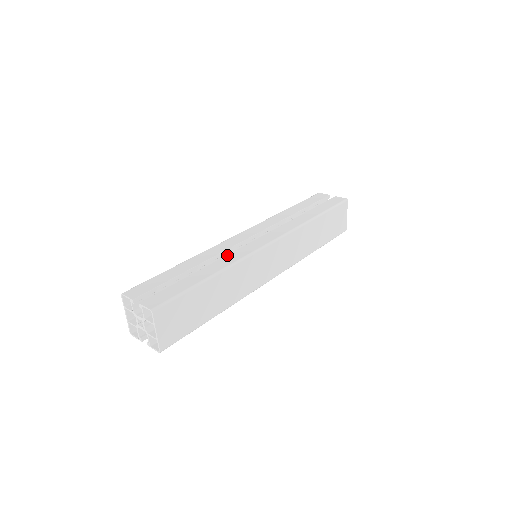
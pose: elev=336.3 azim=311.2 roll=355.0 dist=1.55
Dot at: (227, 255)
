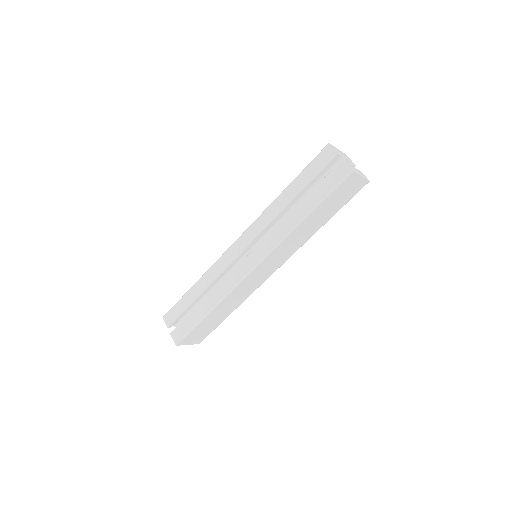
Dot at: (221, 283)
